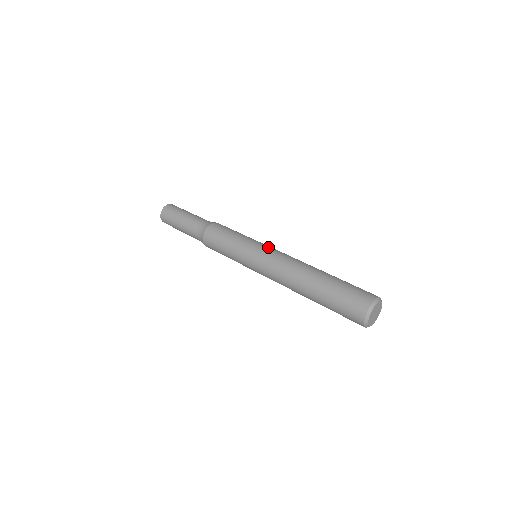
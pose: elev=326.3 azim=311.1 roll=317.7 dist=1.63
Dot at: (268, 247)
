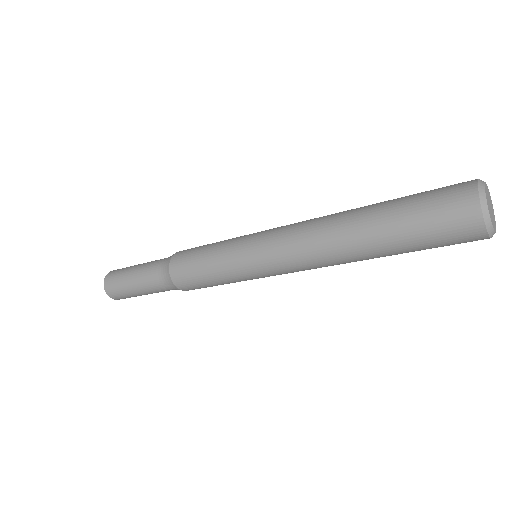
Dot at: occluded
